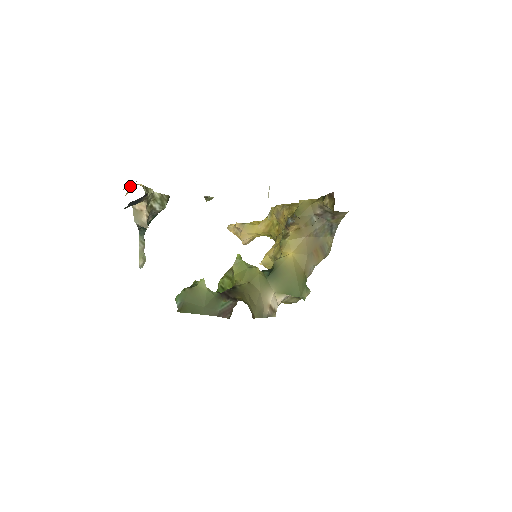
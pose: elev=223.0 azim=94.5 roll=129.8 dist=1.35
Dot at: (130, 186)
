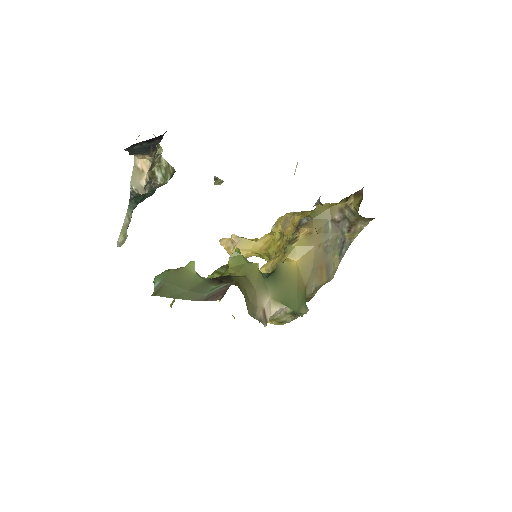
Dot at: occluded
